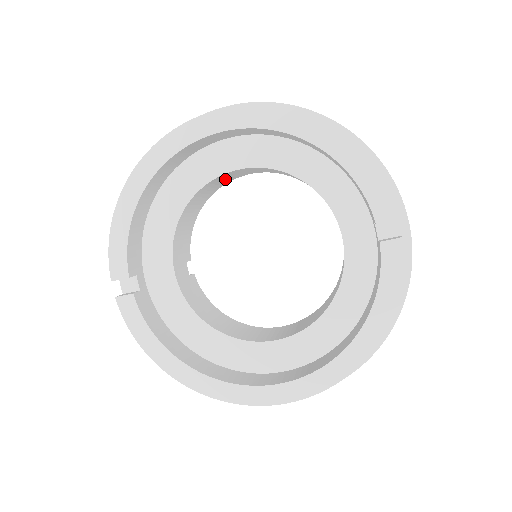
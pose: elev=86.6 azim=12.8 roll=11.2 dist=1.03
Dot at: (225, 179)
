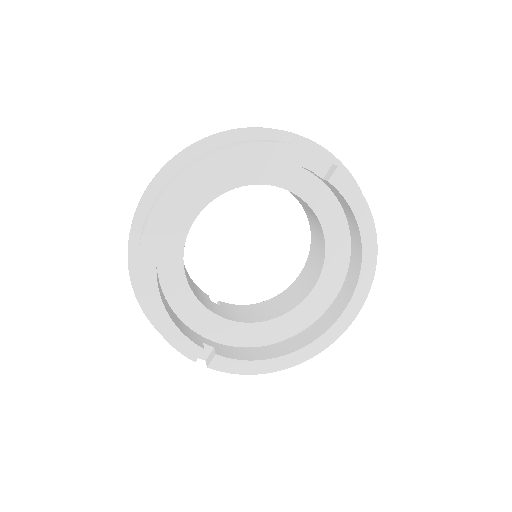
Dot at: occluded
